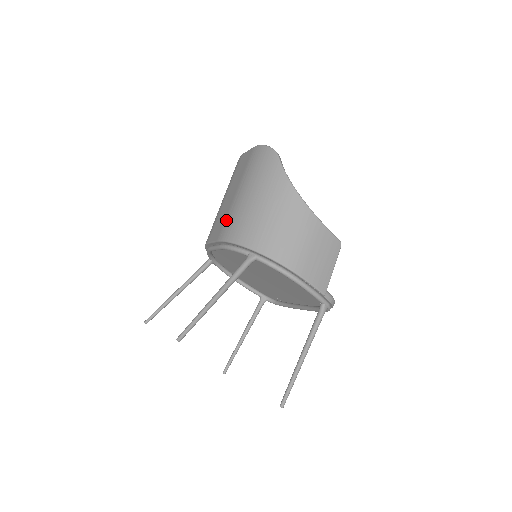
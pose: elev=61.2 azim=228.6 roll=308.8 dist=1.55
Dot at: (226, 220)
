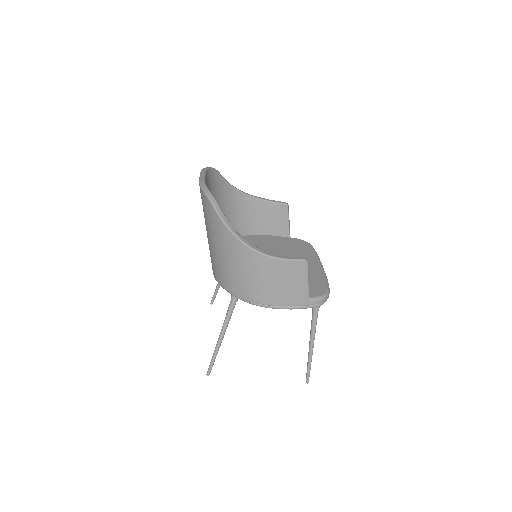
Dot at: occluded
